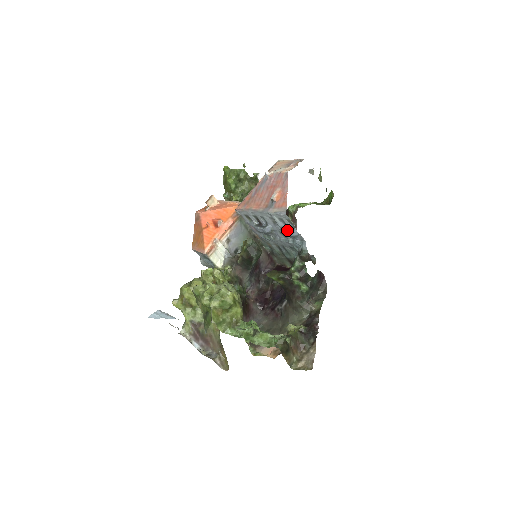
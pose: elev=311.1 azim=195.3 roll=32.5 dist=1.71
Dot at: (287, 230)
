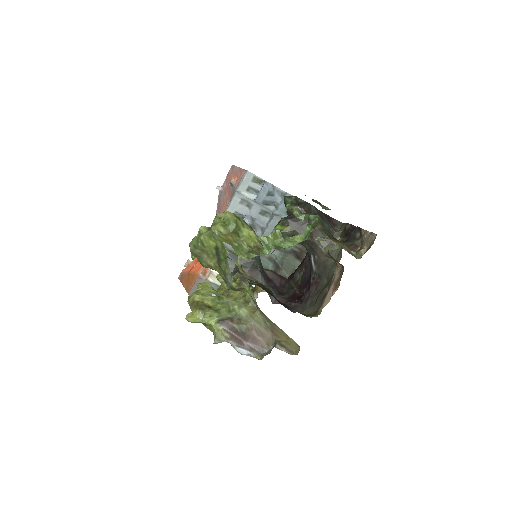
Dot at: (261, 193)
